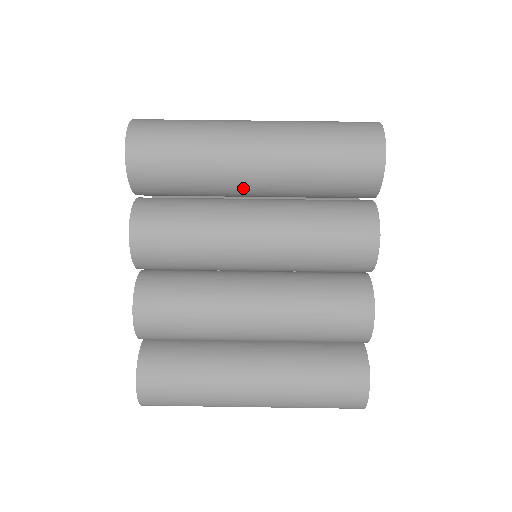
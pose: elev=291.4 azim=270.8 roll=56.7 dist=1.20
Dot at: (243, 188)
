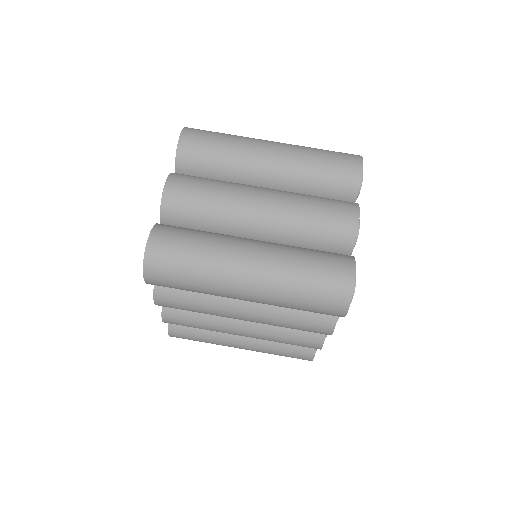
Dot at: occluded
